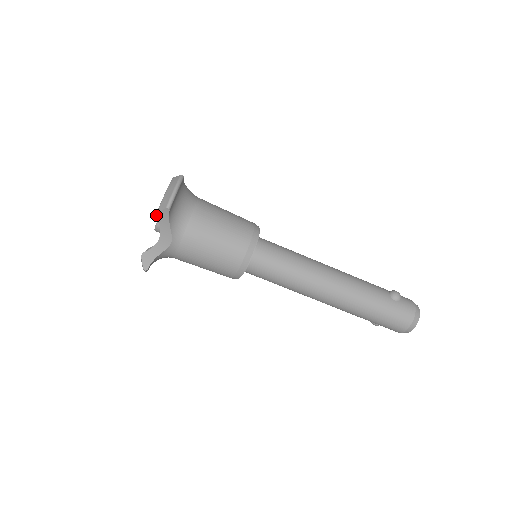
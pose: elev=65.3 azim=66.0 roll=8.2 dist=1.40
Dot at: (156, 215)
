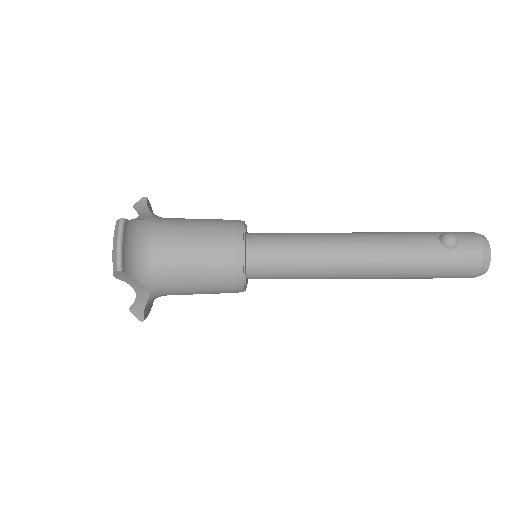
Dot at: occluded
